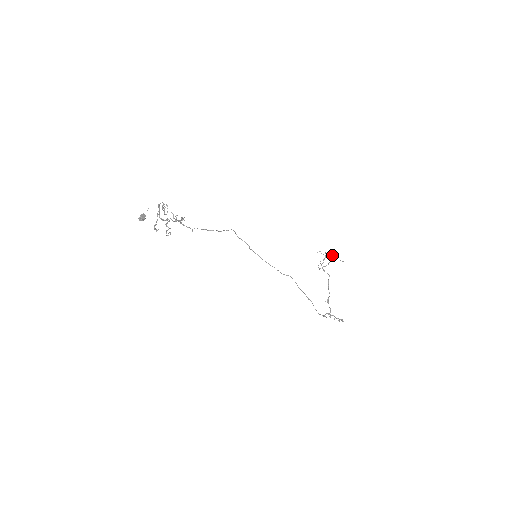
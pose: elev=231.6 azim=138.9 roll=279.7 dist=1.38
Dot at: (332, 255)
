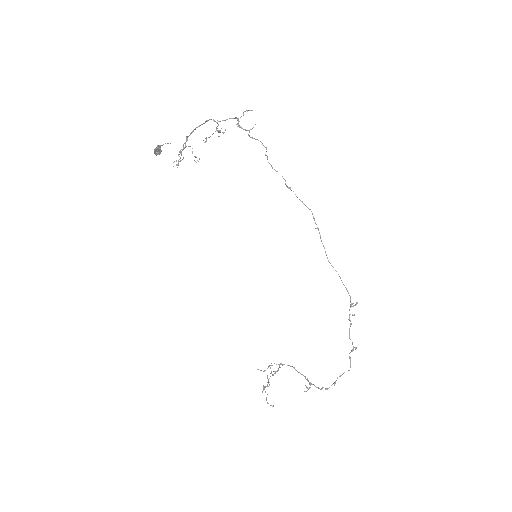
Dot at: occluded
